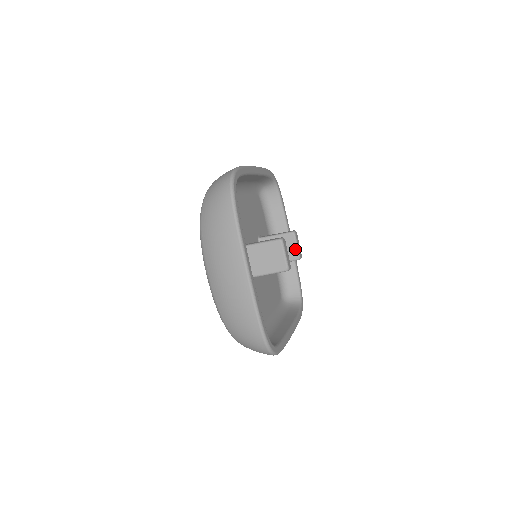
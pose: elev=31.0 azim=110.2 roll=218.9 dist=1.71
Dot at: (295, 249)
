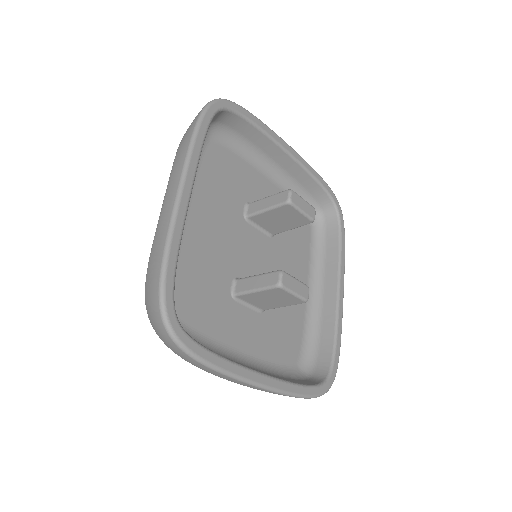
Dot at: (302, 216)
